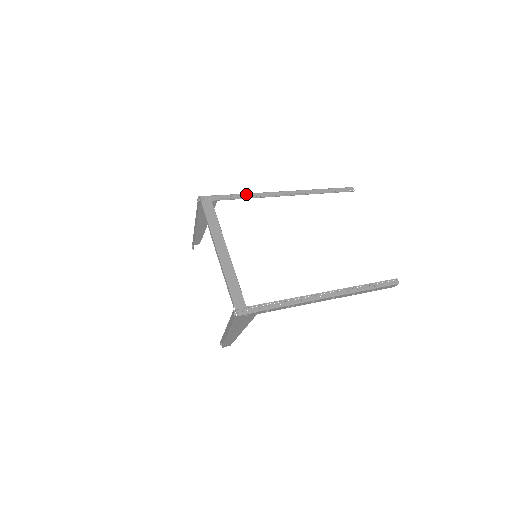
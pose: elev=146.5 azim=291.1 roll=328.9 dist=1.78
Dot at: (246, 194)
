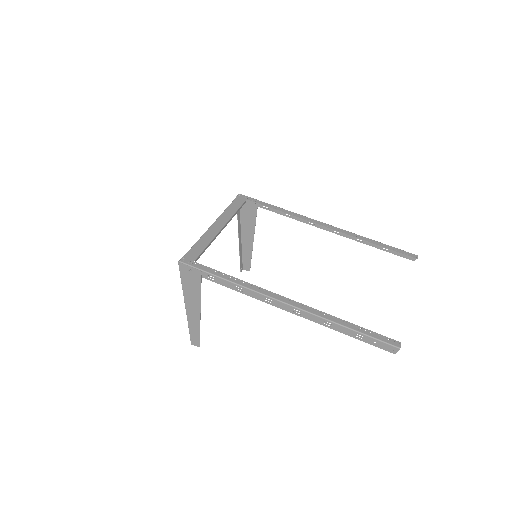
Dot at: (284, 209)
